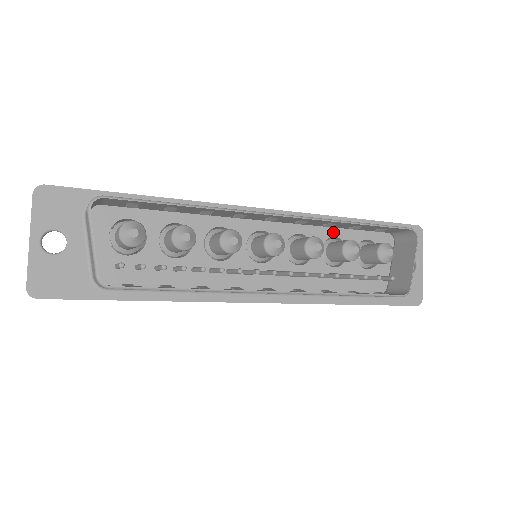
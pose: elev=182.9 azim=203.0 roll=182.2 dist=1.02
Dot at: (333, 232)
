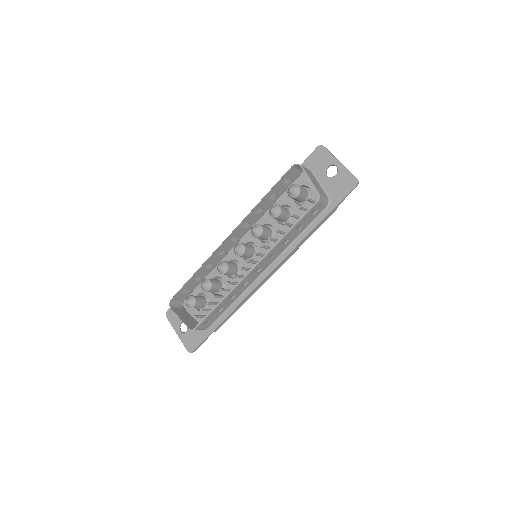
Dot at: occluded
